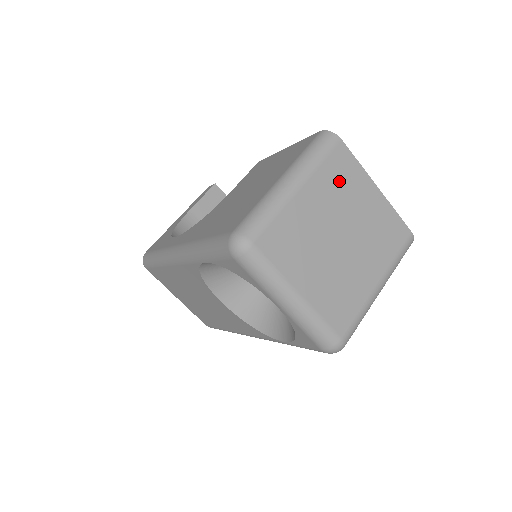
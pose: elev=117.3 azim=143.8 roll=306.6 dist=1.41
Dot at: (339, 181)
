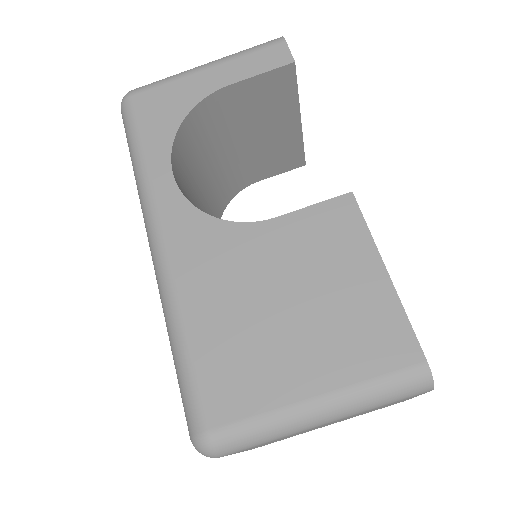
Dot at: (380, 407)
